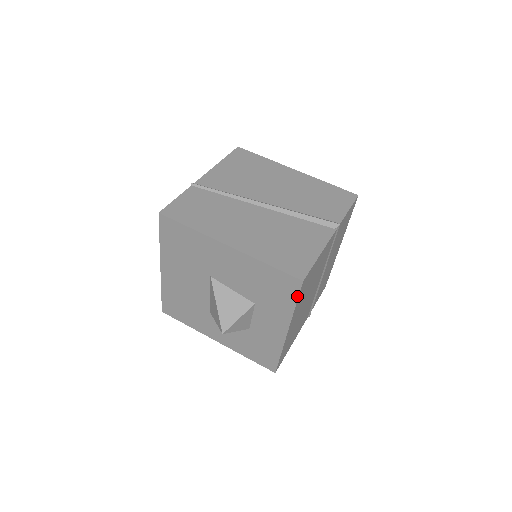
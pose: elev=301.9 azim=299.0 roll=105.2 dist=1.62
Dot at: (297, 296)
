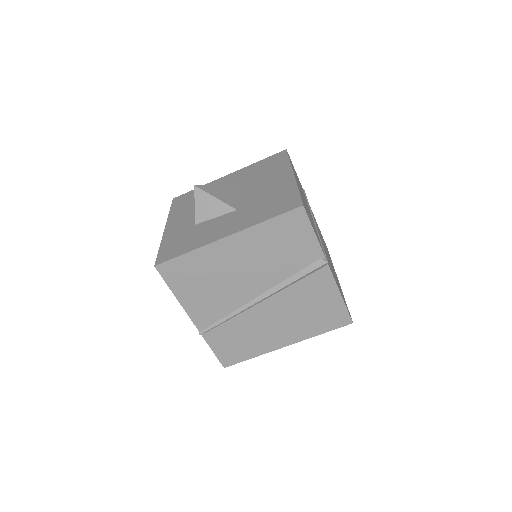
Dot at: occluded
